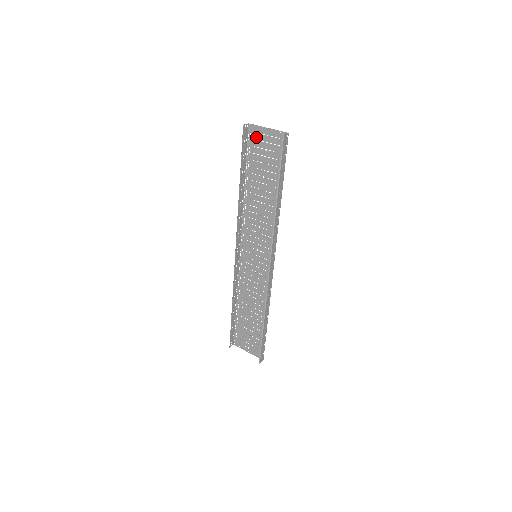
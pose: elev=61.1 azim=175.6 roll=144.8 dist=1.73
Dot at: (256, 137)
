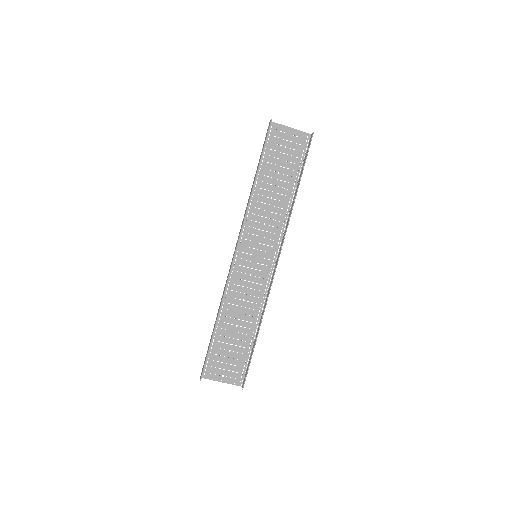
Dot at: (276, 134)
